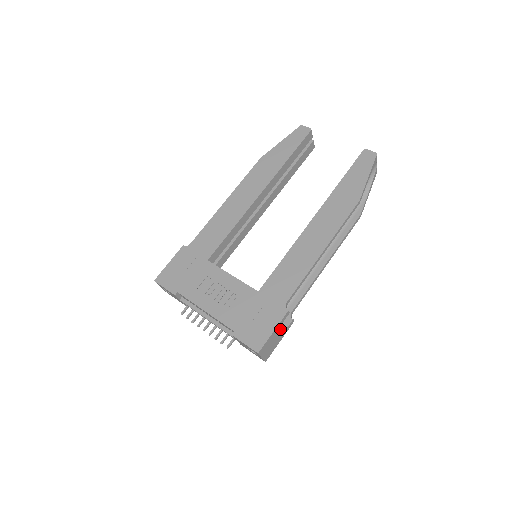
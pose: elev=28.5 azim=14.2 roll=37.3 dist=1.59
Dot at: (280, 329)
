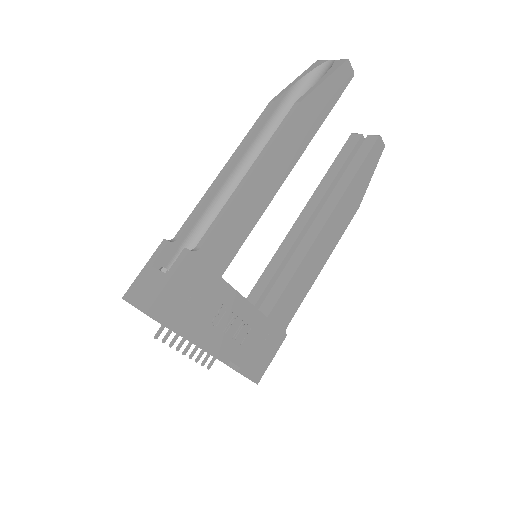
Dot at: occluded
